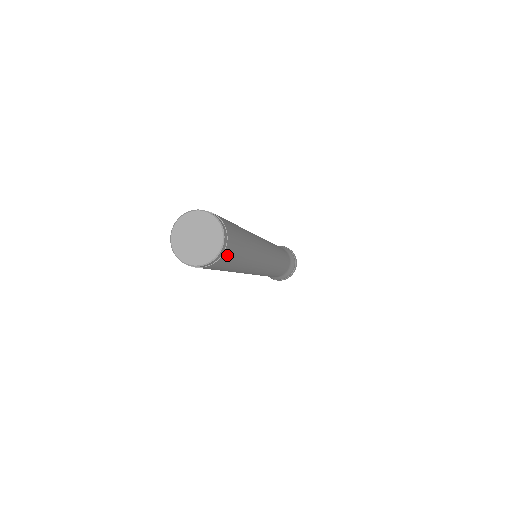
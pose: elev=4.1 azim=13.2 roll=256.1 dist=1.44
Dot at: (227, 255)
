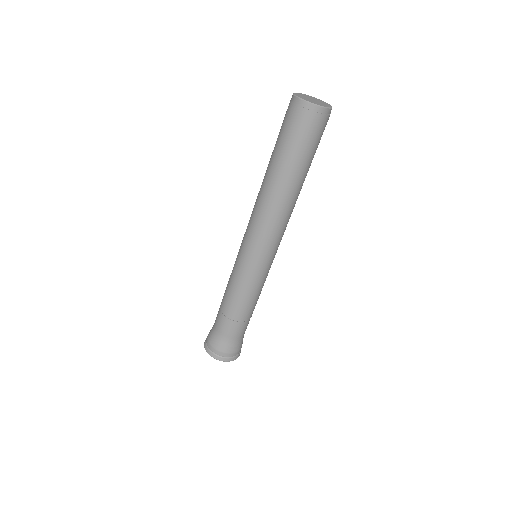
Dot at: (326, 124)
